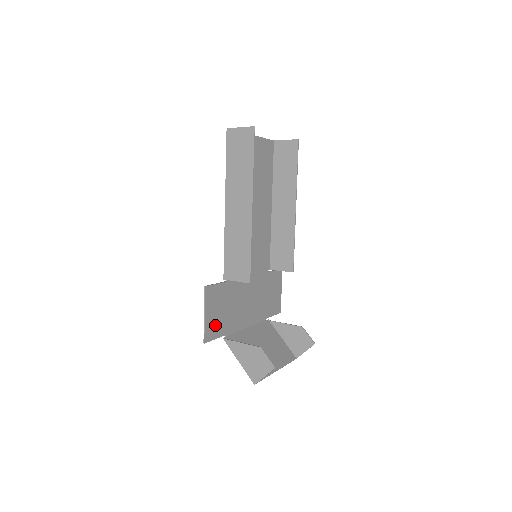
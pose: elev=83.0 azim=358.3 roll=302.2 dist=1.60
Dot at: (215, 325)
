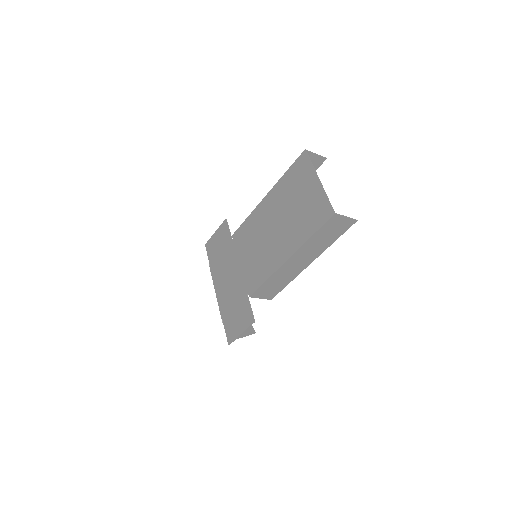
Dot at: (232, 327)
